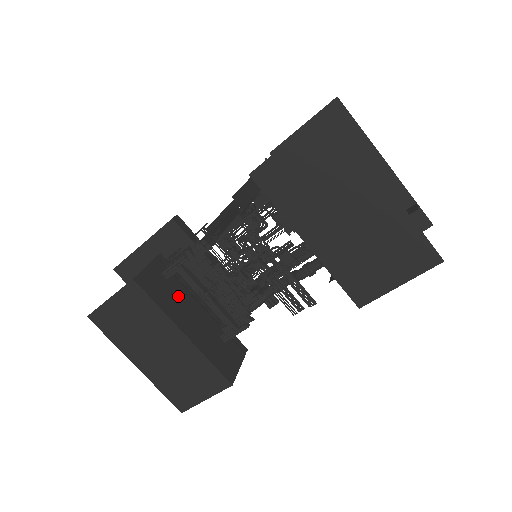
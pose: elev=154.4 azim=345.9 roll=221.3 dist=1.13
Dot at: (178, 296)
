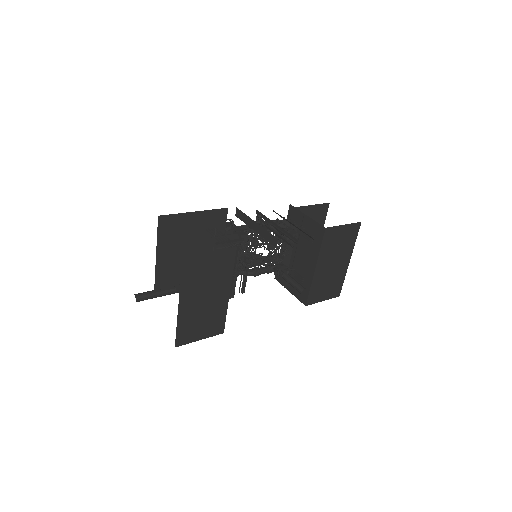
Dot at: occluded
